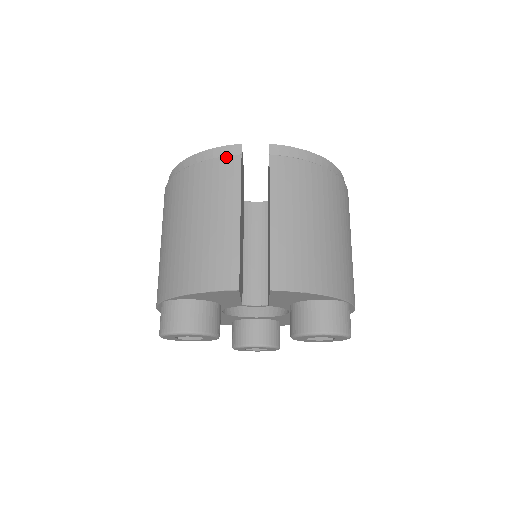
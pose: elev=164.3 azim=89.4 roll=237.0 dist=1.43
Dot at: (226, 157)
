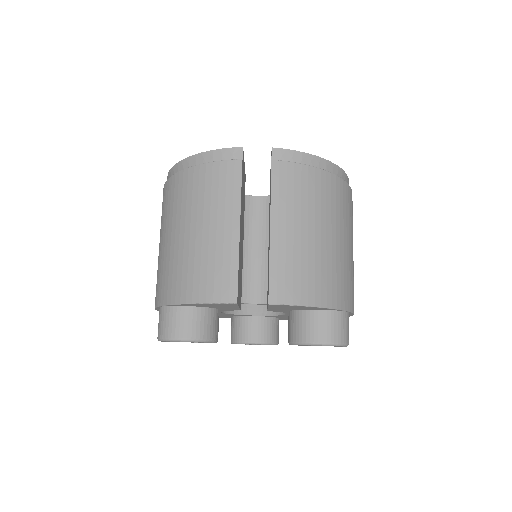
Dot at: (226, 161)
